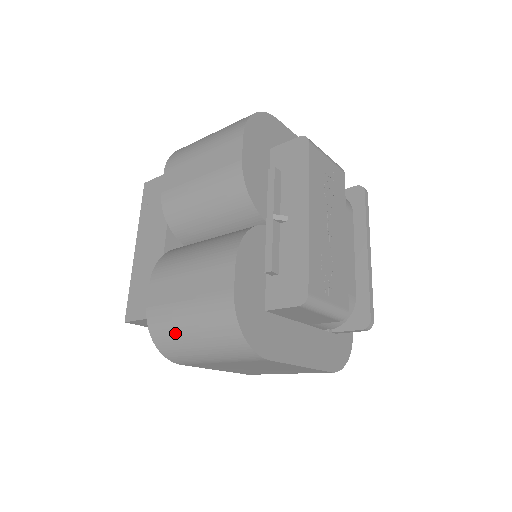
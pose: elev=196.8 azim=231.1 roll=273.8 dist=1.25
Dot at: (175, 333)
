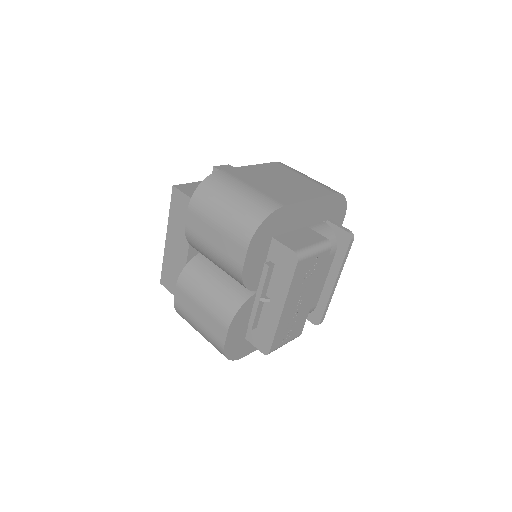
Dot at: (191, 325)
